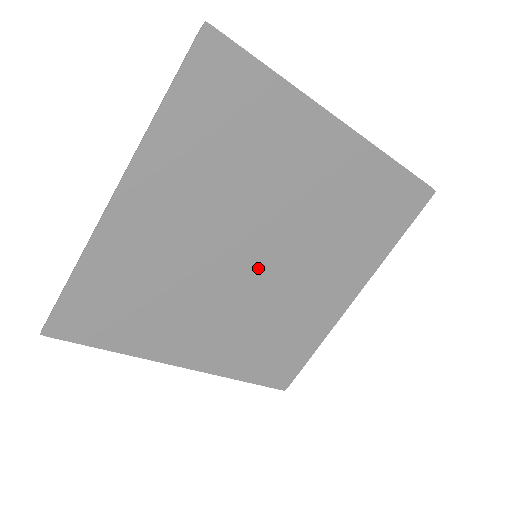
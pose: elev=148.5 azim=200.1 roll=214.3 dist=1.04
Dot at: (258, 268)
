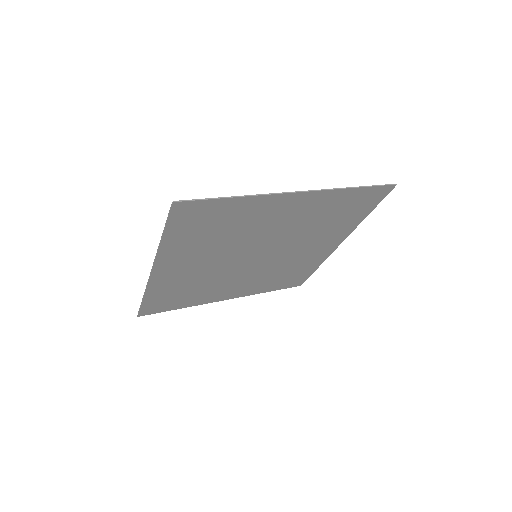
Dot at: (260, 259)
